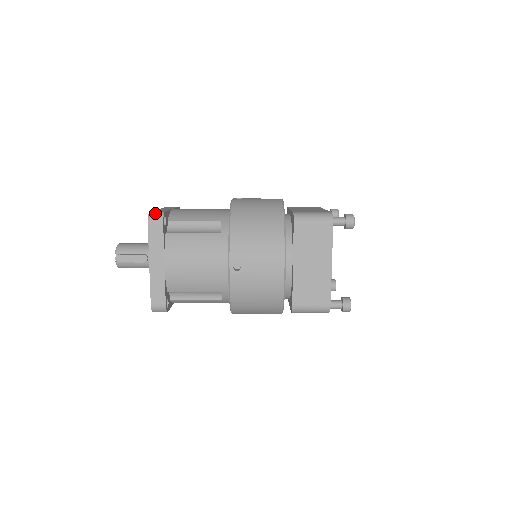
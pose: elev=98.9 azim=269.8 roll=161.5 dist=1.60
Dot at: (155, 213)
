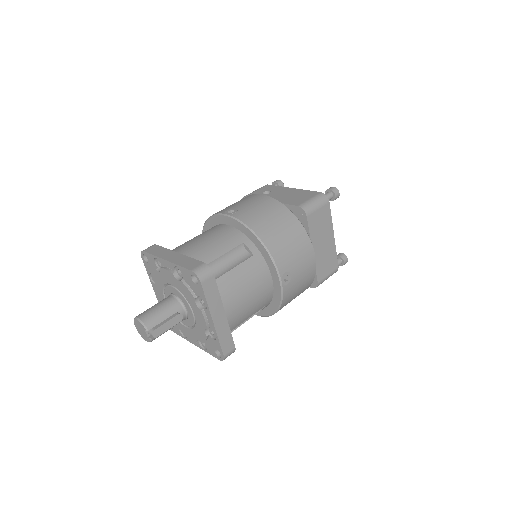
Dot at: (200, 269)
